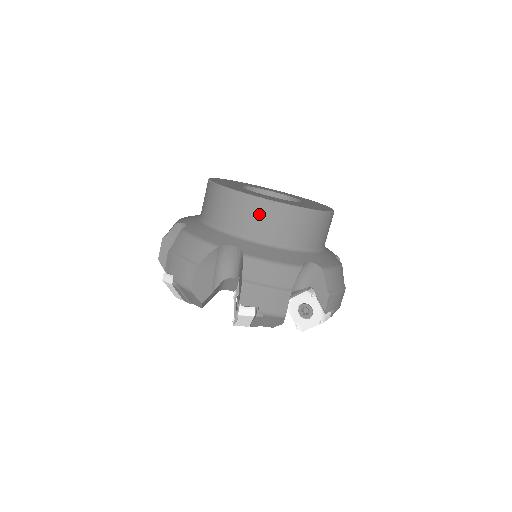
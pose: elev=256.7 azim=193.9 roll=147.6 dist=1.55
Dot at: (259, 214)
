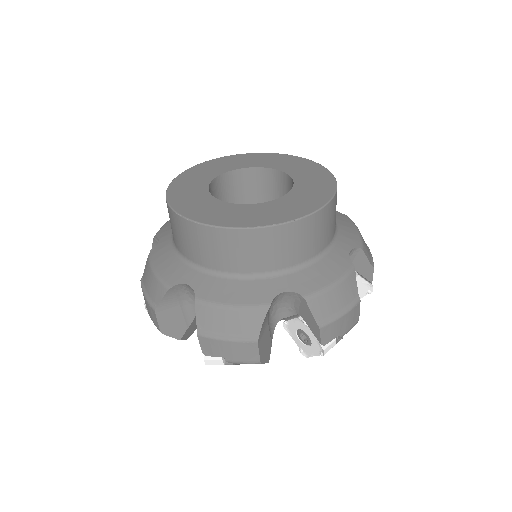
Dot at: (291, 240)
